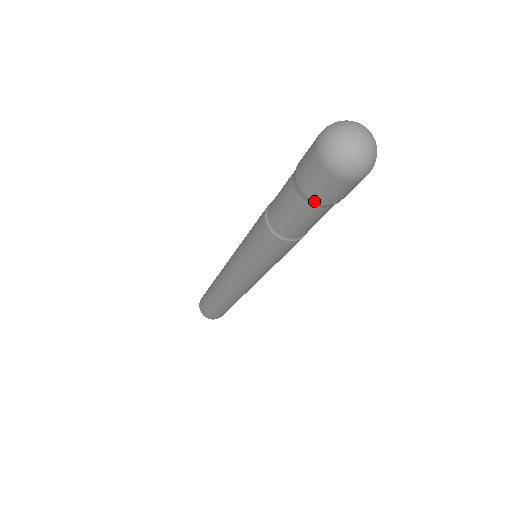
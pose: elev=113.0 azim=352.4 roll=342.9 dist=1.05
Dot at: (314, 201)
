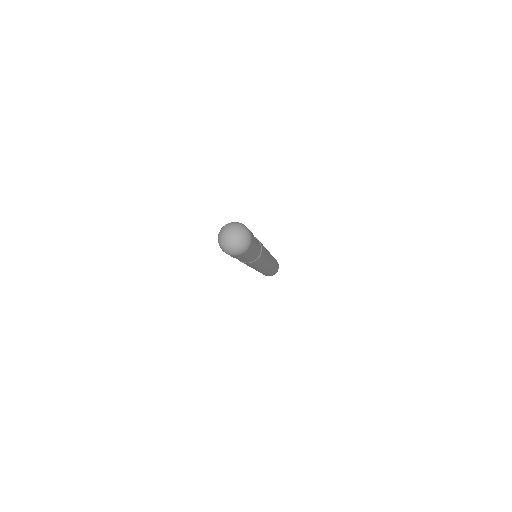
Dot at: occluded
